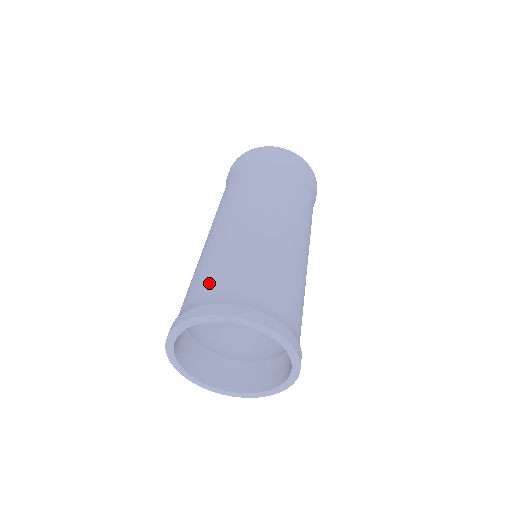
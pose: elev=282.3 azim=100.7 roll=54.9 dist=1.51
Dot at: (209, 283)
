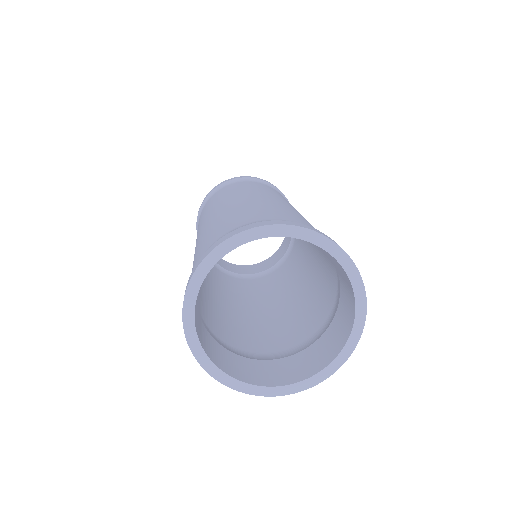
Dot at: (206, 245)
